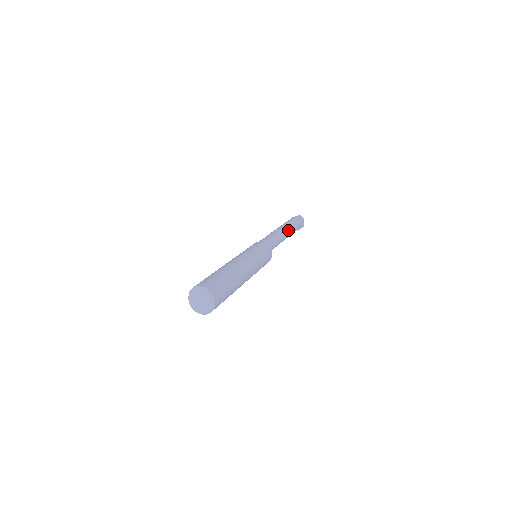
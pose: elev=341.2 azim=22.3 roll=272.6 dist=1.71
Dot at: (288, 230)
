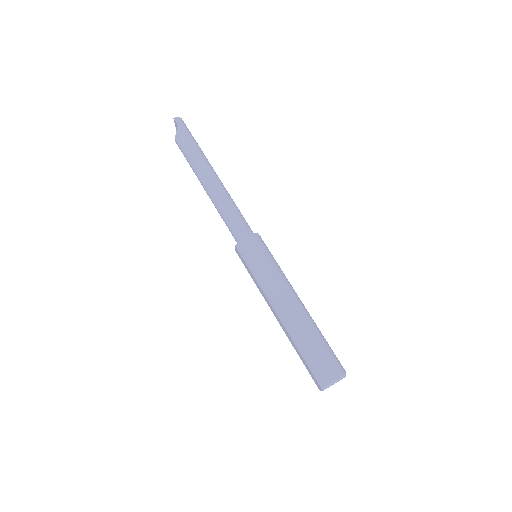
Dot at: (214, 171)
